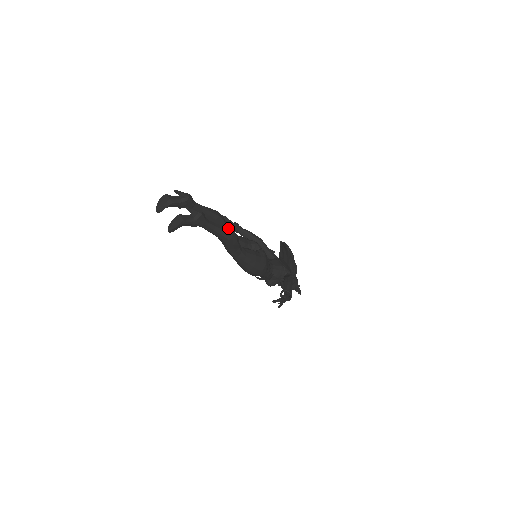
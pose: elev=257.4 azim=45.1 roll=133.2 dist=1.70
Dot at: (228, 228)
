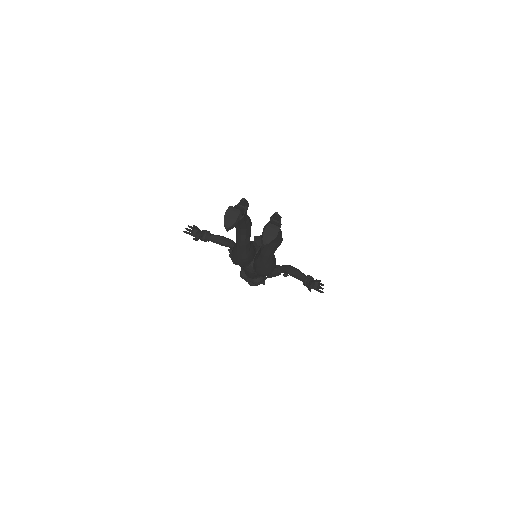
Dot at: occluded
